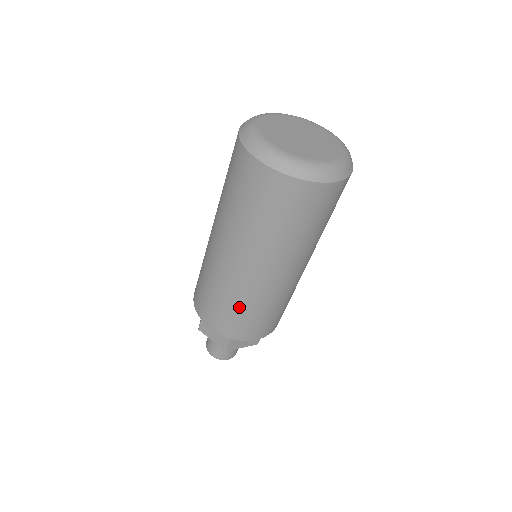
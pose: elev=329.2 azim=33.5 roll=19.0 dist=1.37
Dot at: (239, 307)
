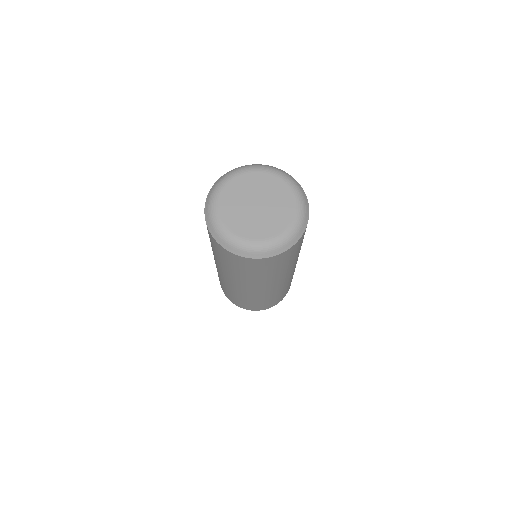
Dot at: occluded
